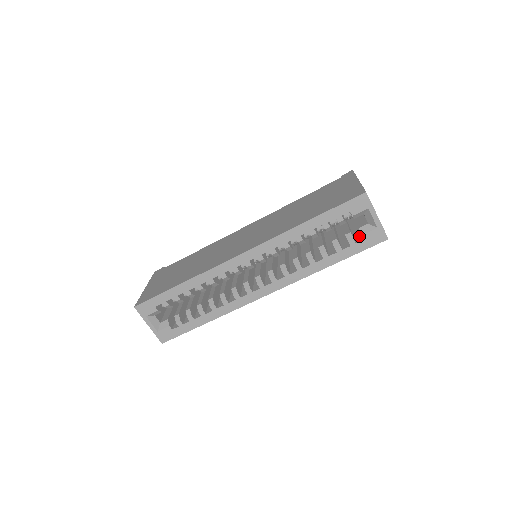
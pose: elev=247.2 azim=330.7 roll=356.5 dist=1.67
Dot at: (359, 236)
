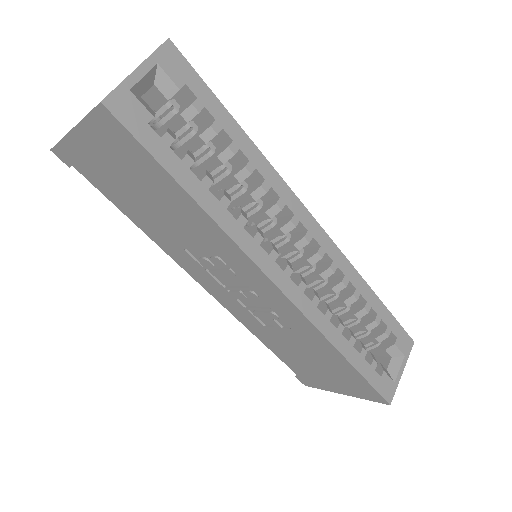
Dot at: occluded
